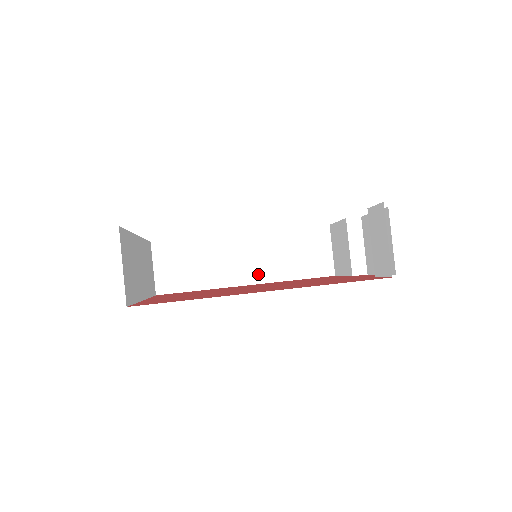
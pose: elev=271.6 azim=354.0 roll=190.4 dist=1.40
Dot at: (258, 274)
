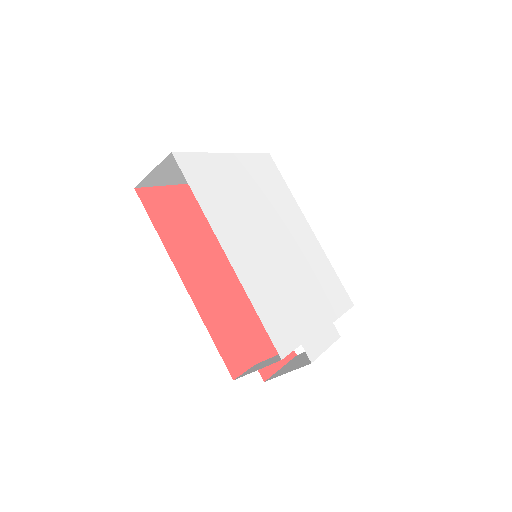
Dot at: occluded
